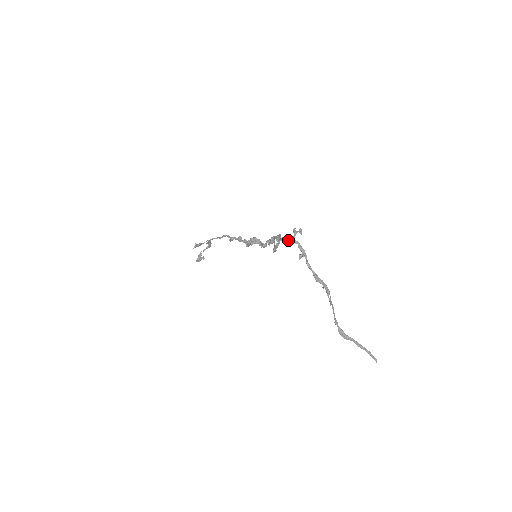
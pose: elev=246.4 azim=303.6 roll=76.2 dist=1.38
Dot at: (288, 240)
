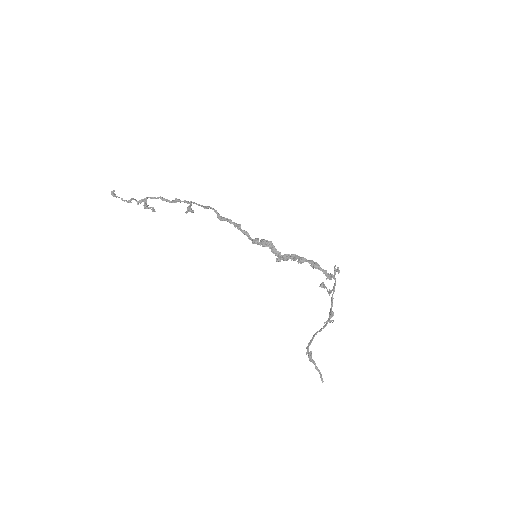
Dot at: (332, 276)
